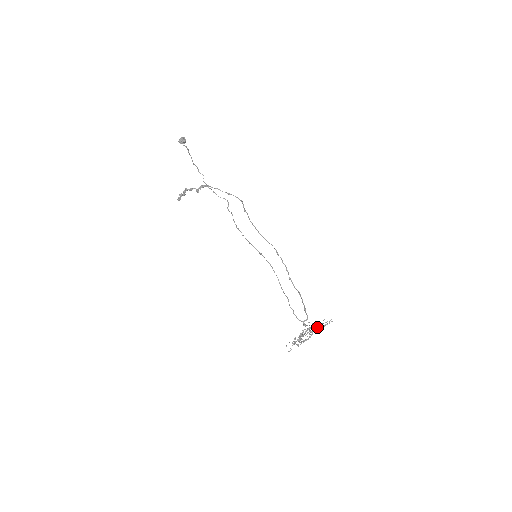
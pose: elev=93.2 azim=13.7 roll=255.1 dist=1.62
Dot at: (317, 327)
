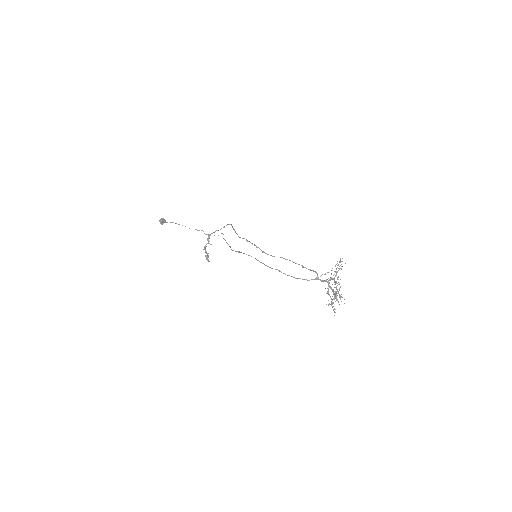
Dot at: (336, 274)
